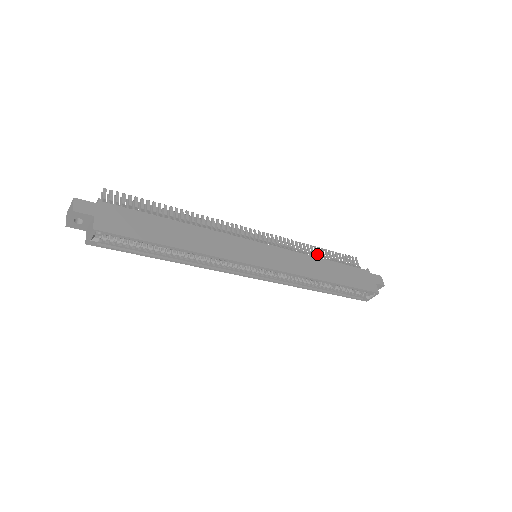
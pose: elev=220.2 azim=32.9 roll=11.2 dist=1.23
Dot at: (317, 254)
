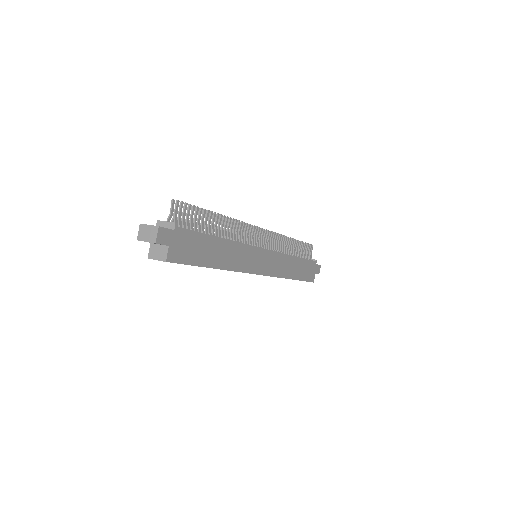
Dot at: (292, 247)
